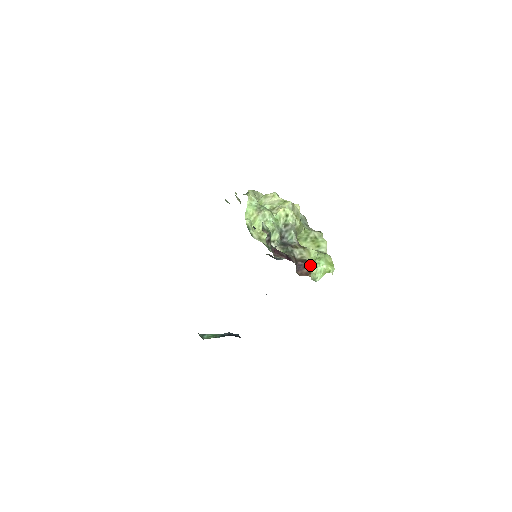
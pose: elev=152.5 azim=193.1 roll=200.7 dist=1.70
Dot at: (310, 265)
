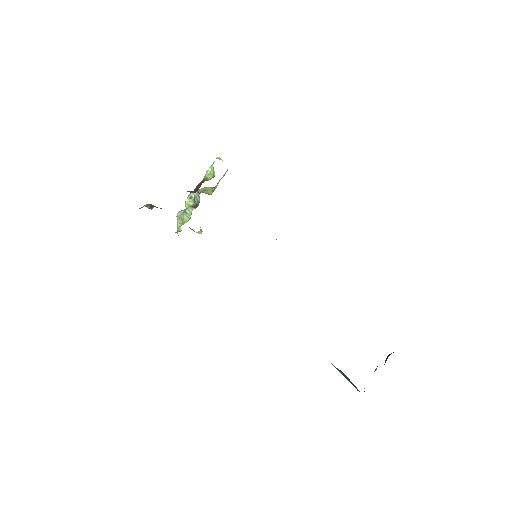
Dot at: (202, 180)
